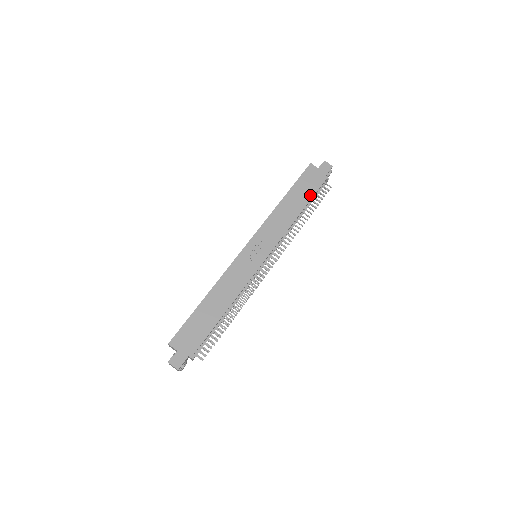
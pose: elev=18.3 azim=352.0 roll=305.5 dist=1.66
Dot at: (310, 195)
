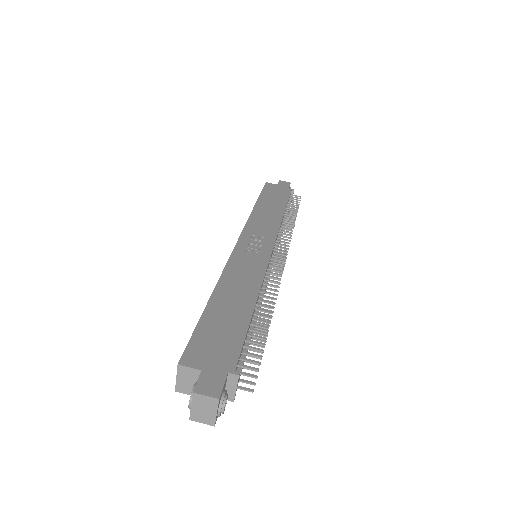
Dot at: (284, 200)
